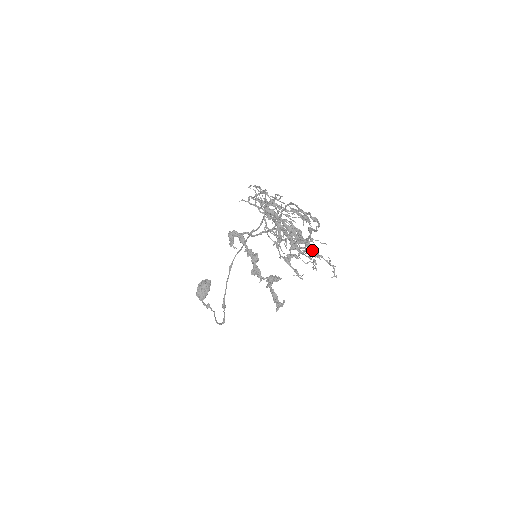
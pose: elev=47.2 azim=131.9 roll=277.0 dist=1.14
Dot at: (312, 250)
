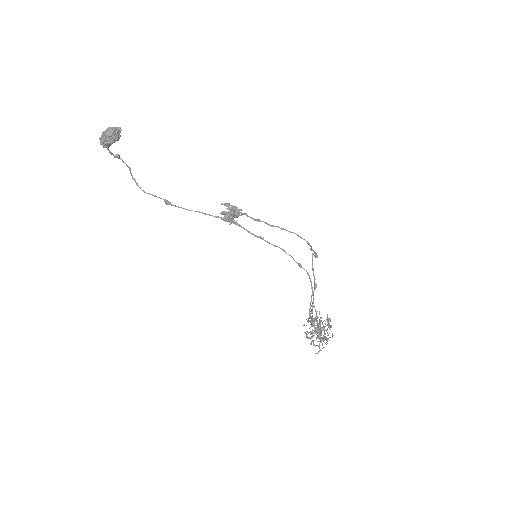
Dot at: occluded
